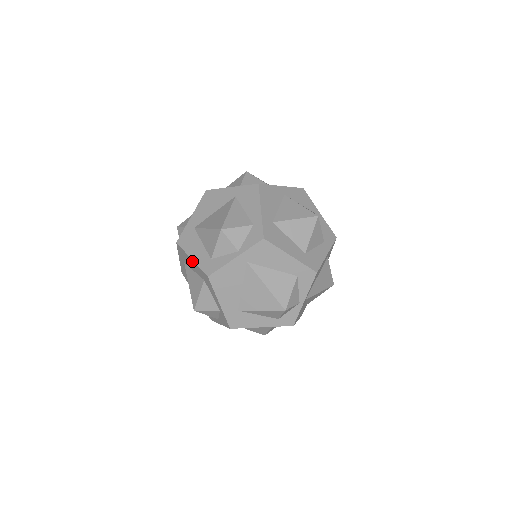
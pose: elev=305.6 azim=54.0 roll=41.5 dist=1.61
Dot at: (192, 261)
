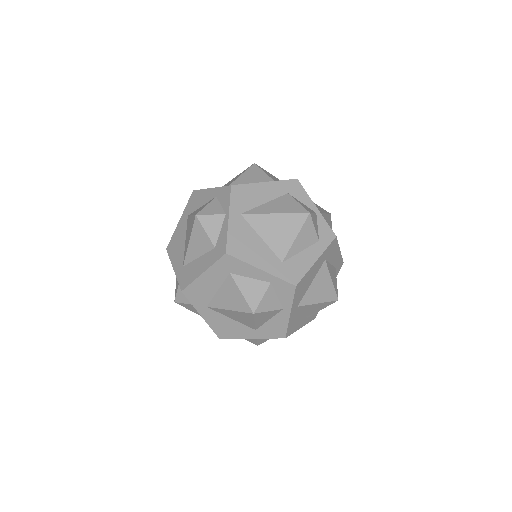
Dot at: (205, 275)
